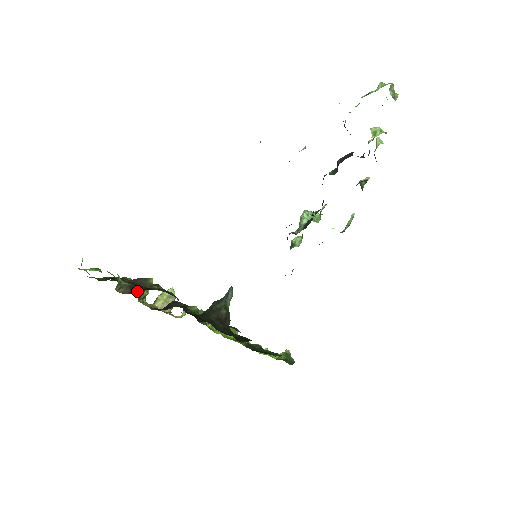
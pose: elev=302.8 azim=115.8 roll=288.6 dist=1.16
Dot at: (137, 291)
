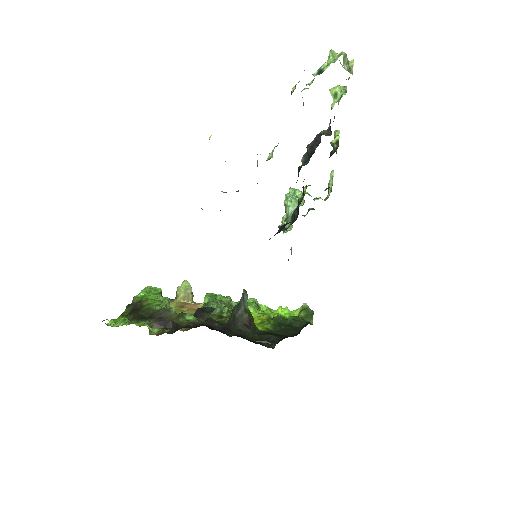
Dot at: (167, 327)
